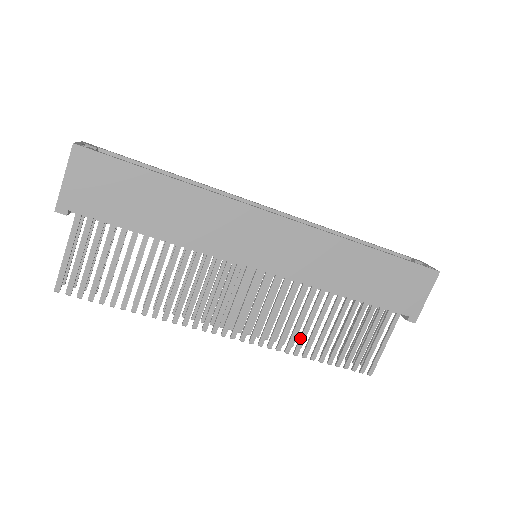
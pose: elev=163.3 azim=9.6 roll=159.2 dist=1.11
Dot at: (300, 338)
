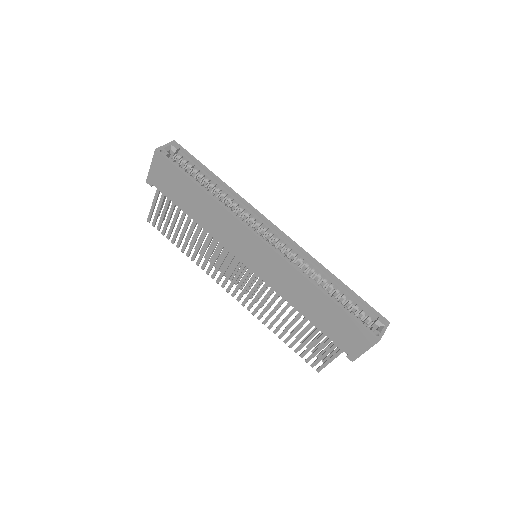
Dot at: (273, 321)
